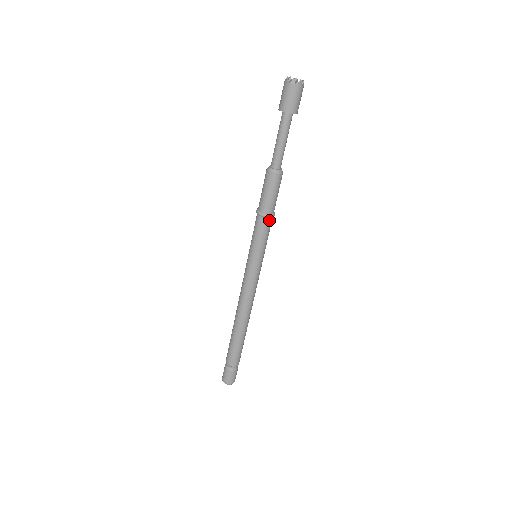
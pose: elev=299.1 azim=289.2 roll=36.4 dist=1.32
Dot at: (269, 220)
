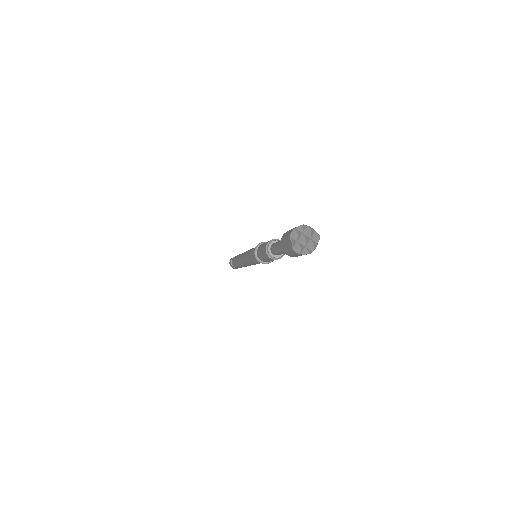
Dot at: occluded
